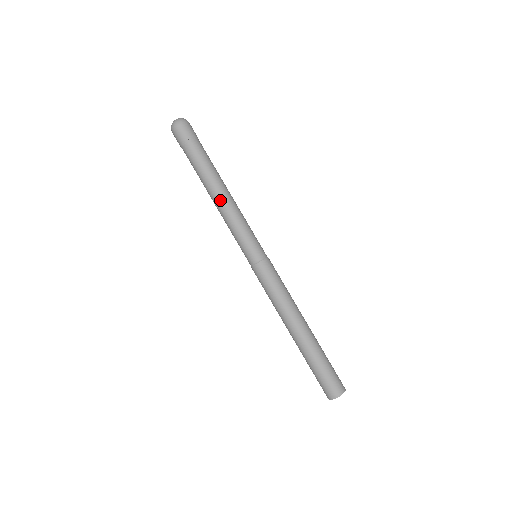
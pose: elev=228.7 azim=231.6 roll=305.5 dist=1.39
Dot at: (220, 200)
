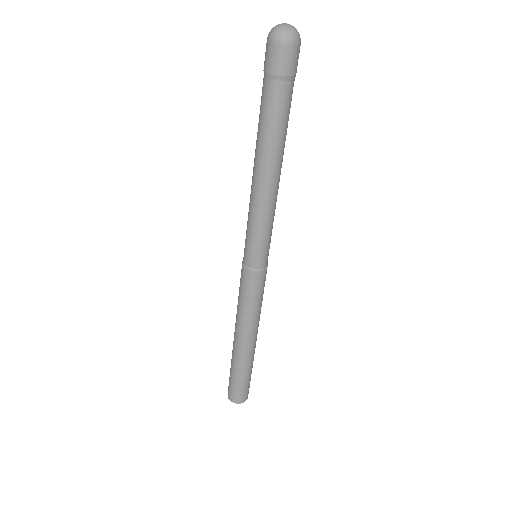
Dot at: (270, 182)
